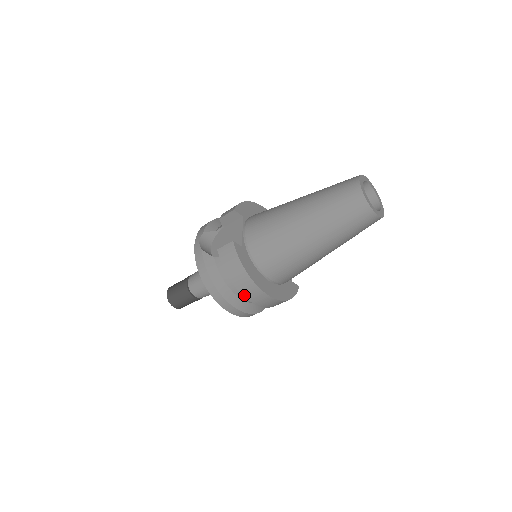
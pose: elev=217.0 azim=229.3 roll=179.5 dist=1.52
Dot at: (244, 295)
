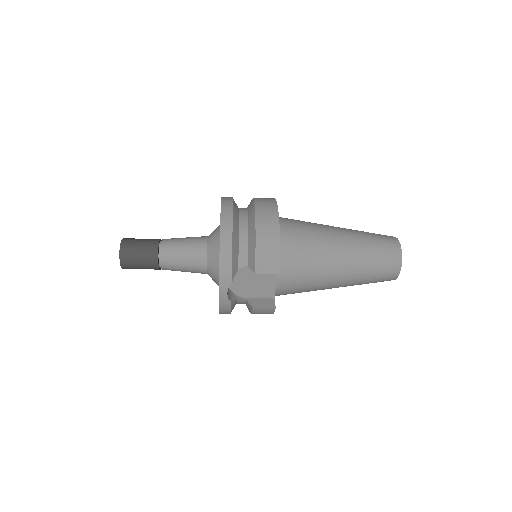
Dot at: occluded
